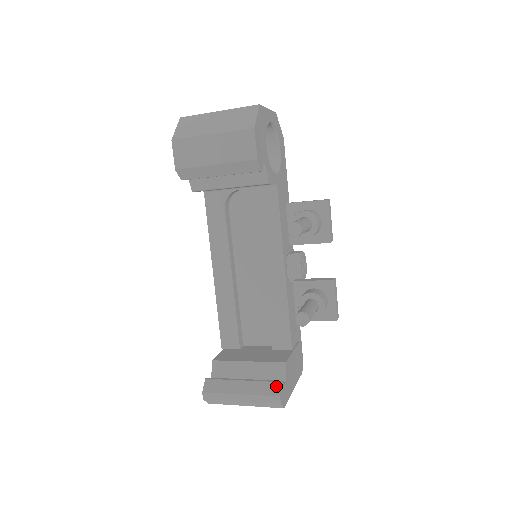
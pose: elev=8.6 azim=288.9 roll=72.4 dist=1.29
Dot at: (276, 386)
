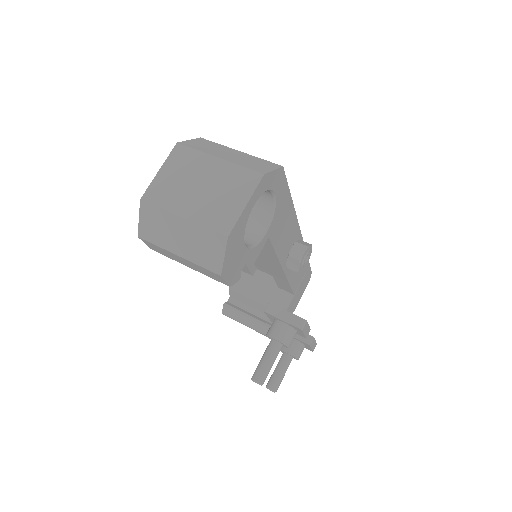
Dot at: occluded
